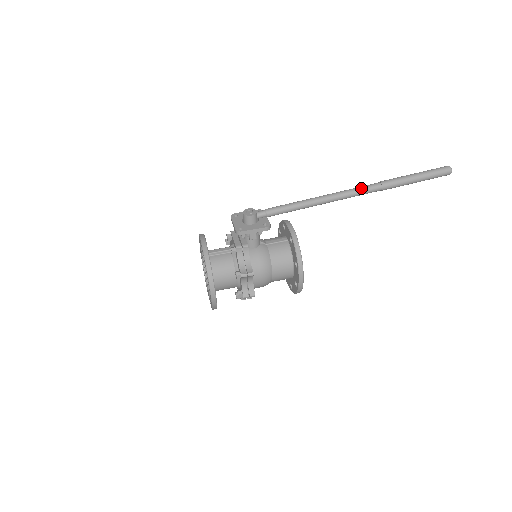
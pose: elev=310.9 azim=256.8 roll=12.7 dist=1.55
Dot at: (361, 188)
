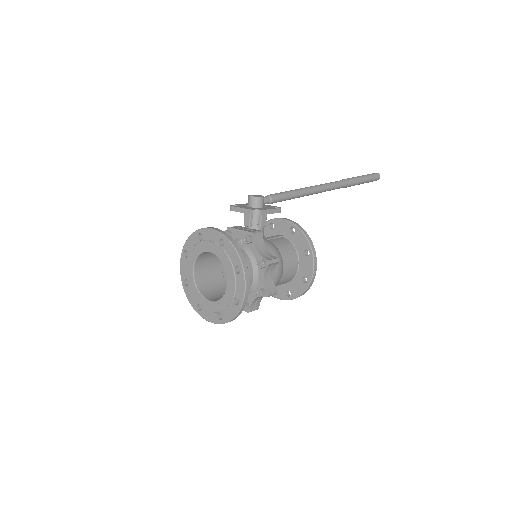
Dot at: (332, 182)
